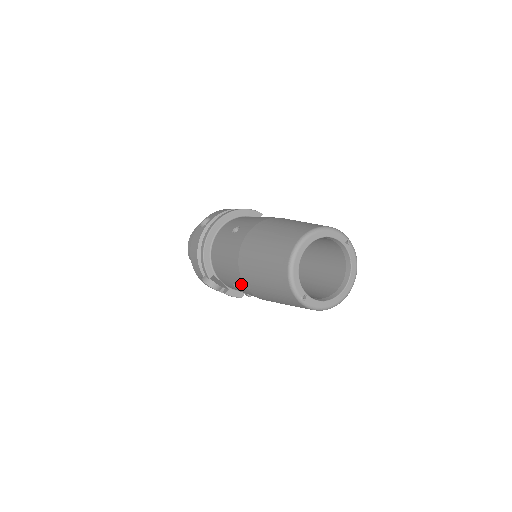
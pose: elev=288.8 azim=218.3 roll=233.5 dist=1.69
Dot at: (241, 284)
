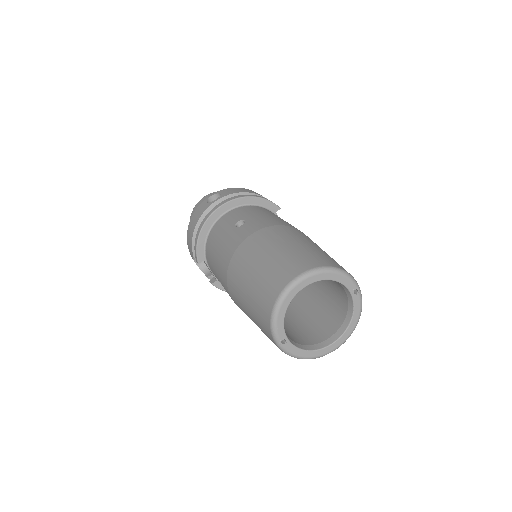
Dot at: (226, 288)
